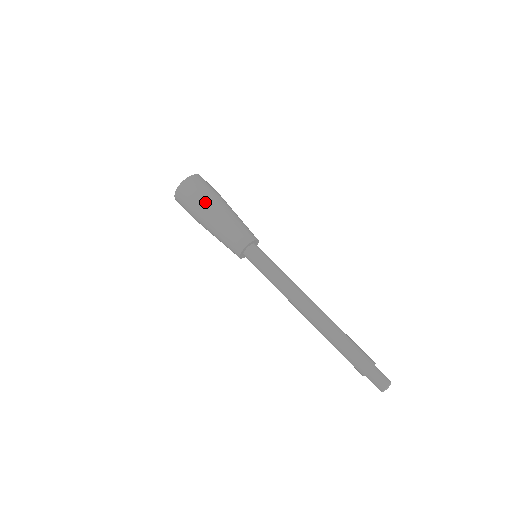
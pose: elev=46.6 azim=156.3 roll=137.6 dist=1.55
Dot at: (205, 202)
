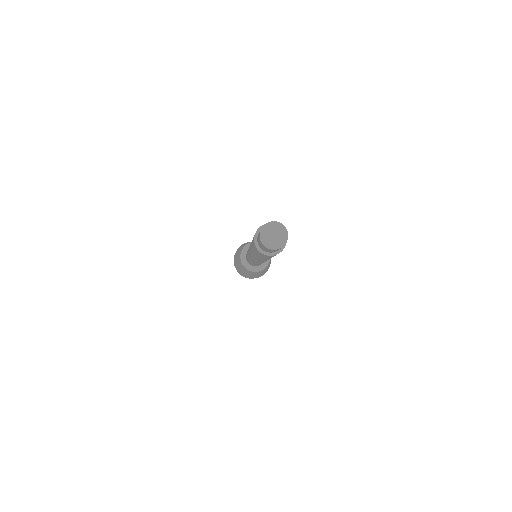
Dot at: occluded
